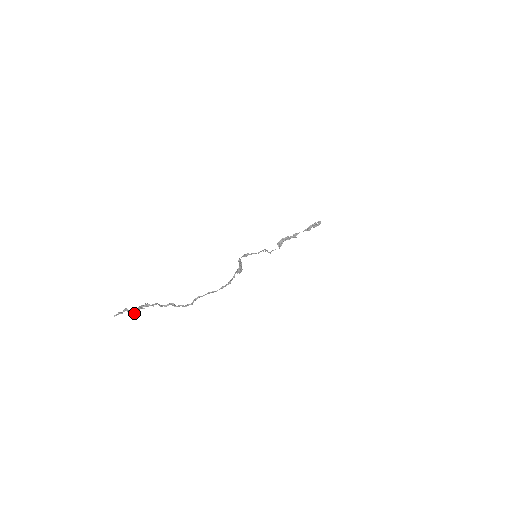
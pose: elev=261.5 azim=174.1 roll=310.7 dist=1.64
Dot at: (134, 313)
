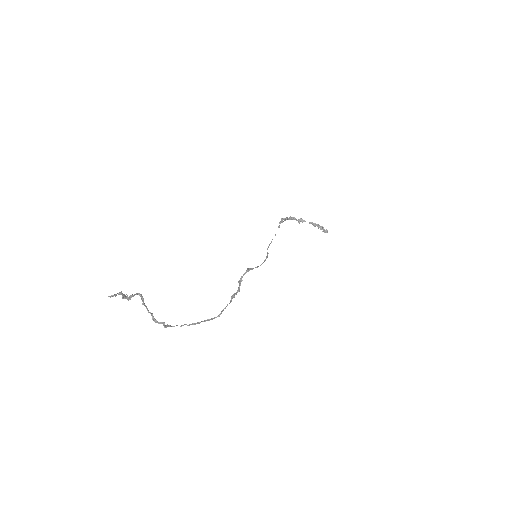
Dot at: (127, 299)
